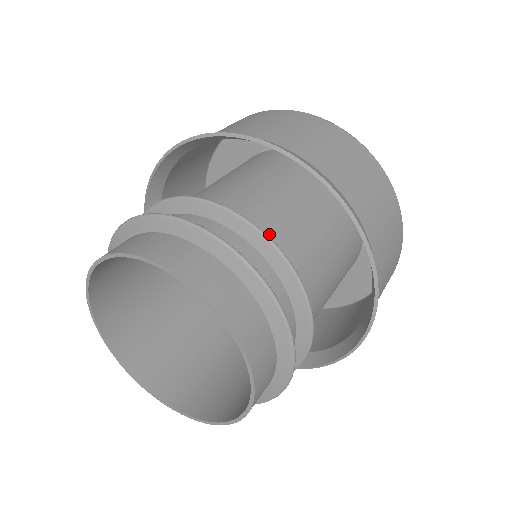
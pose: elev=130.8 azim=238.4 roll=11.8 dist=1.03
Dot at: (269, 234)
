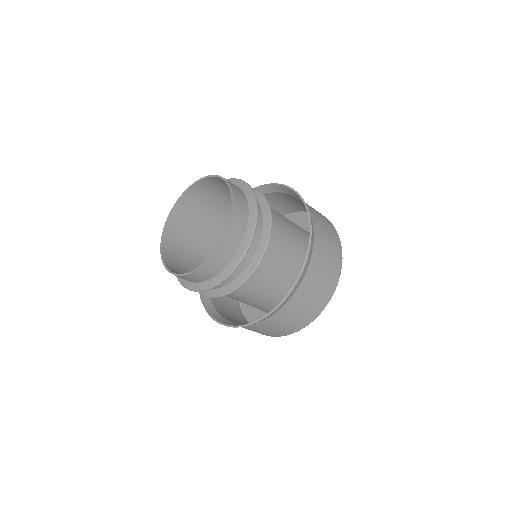
Dot at: occluded
